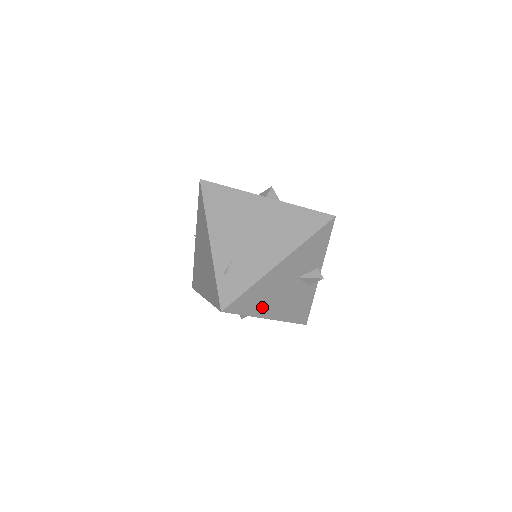
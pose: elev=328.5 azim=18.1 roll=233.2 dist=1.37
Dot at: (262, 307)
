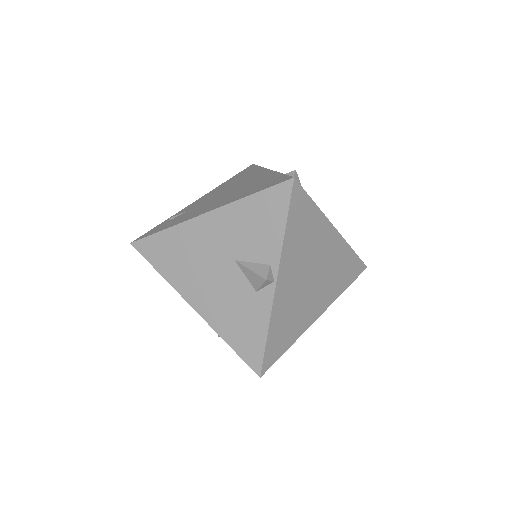
Dot at: (182, 277)
